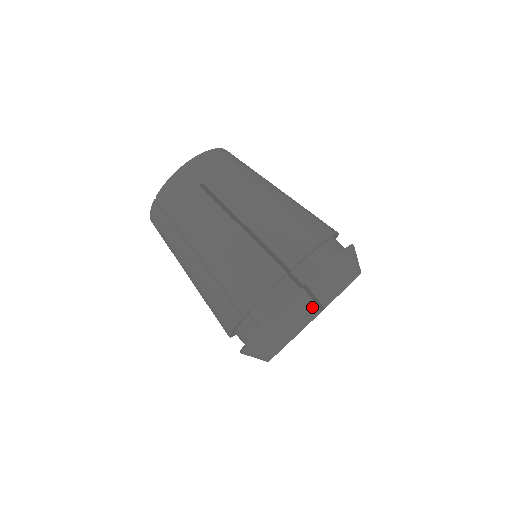
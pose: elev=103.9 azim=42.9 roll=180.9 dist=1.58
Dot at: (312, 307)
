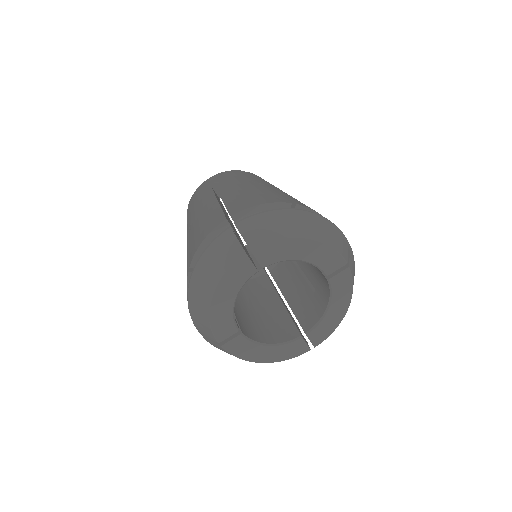
Dot at: (237, 247)
